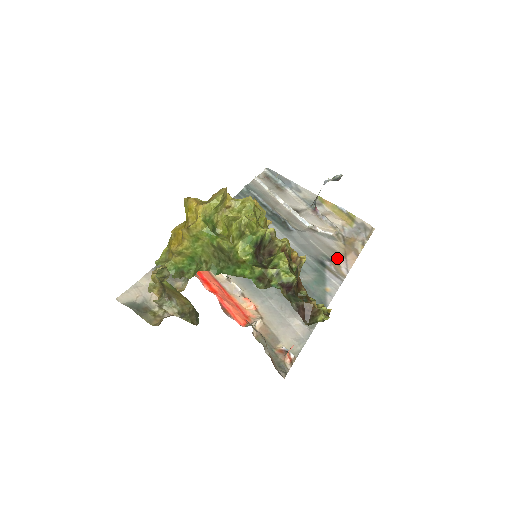
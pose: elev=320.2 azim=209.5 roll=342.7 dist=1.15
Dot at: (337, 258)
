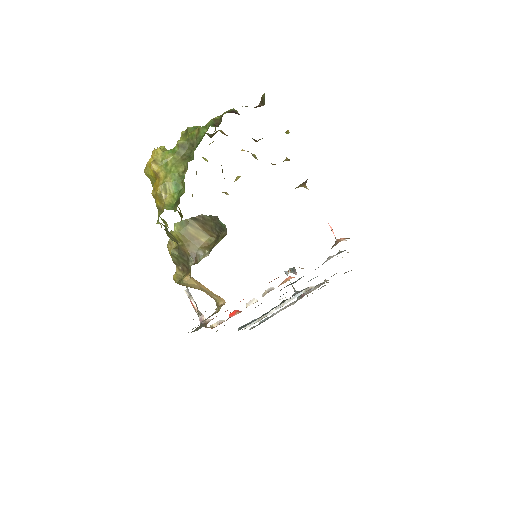
Dot at: occluded
